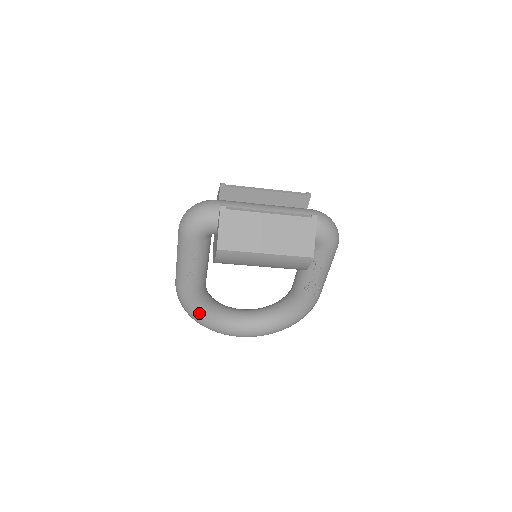
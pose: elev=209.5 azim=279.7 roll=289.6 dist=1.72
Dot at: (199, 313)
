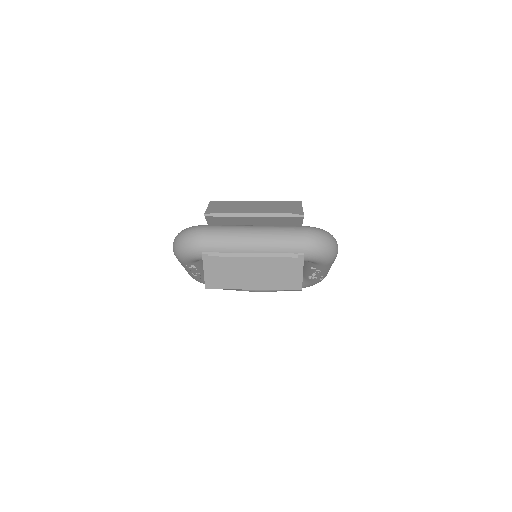
Dot at: occluded
